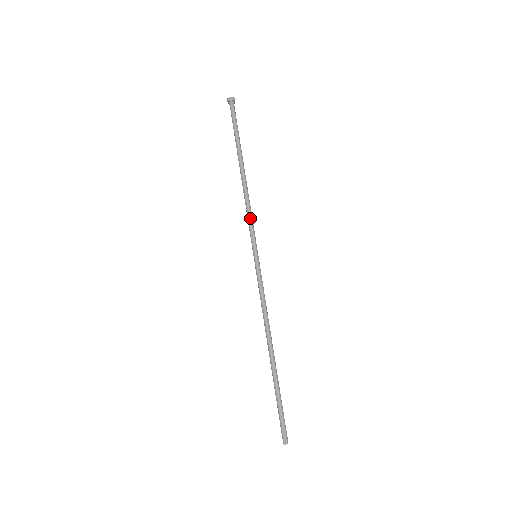
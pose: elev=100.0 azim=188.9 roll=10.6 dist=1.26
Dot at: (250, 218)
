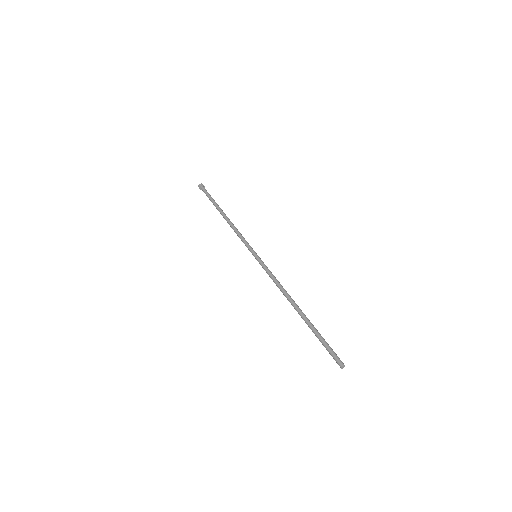
Dot at: (242, 236)
